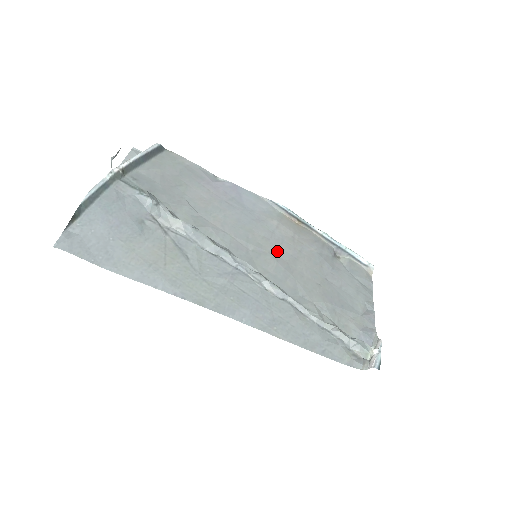
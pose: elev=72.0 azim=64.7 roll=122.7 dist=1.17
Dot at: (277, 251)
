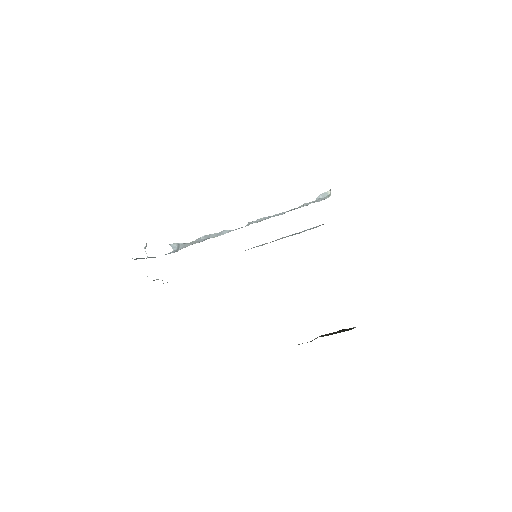
Dot at: occluded
